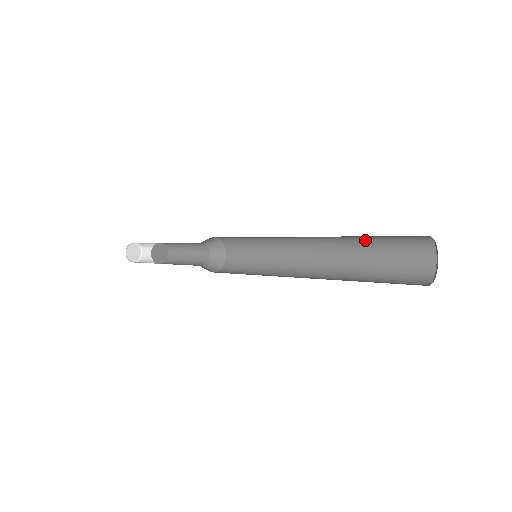
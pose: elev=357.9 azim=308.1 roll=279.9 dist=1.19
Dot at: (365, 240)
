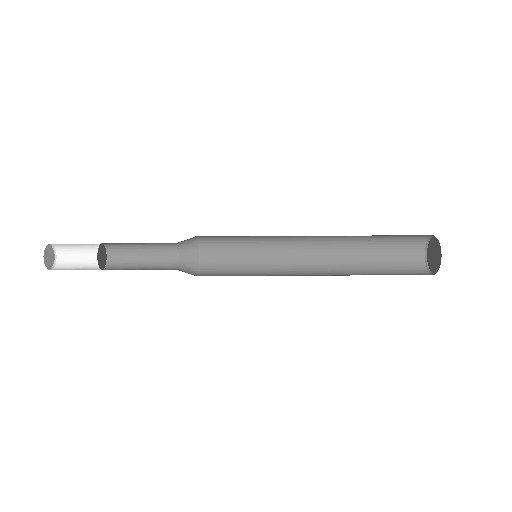
Dot at: (369, 239)
